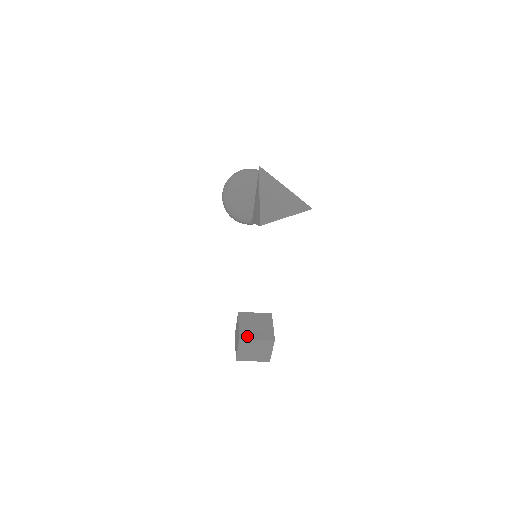
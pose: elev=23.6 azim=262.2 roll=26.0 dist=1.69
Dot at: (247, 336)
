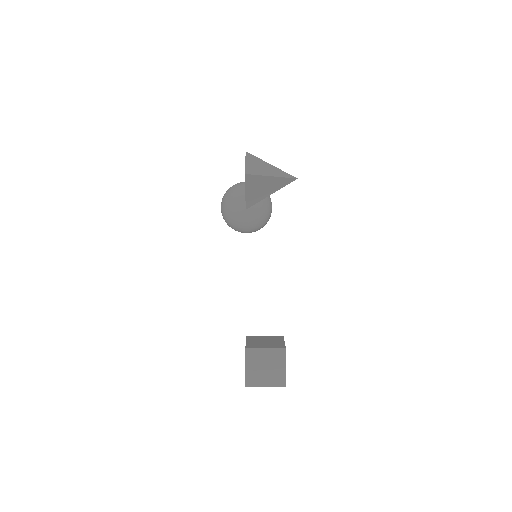
Dot at: (254, 346)
